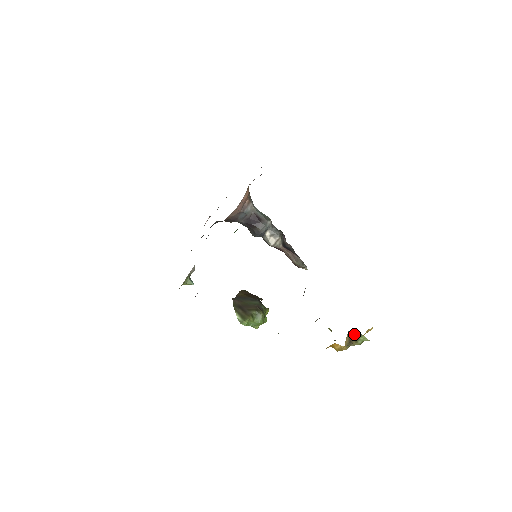
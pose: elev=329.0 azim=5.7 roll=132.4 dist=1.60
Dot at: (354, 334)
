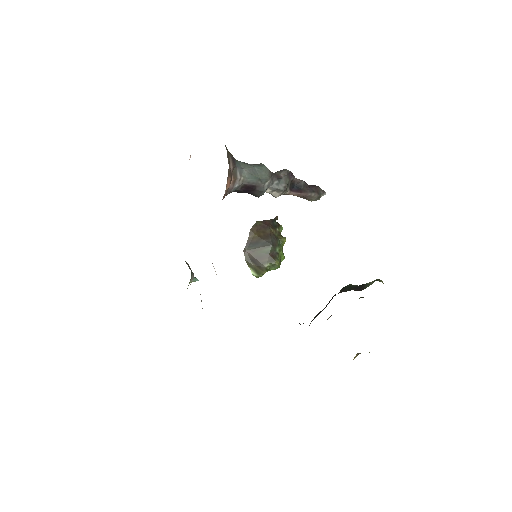
Dot at: occluded
